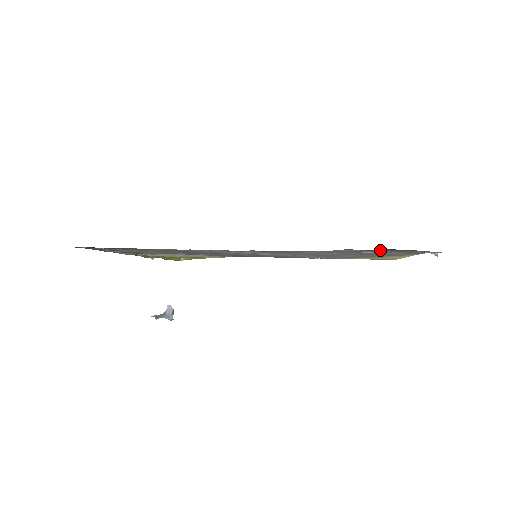
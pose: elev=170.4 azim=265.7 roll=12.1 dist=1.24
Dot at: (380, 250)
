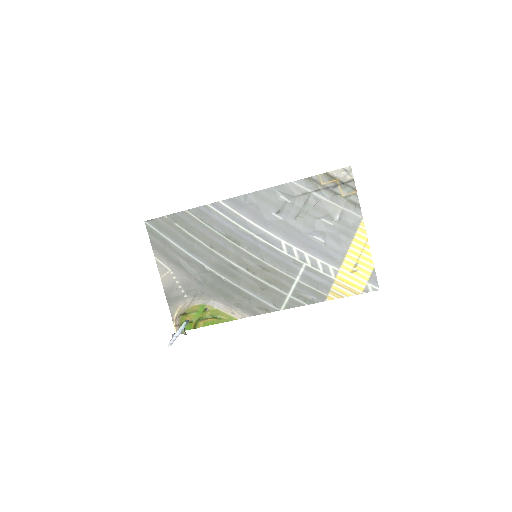
Dot at: (316, 181)
